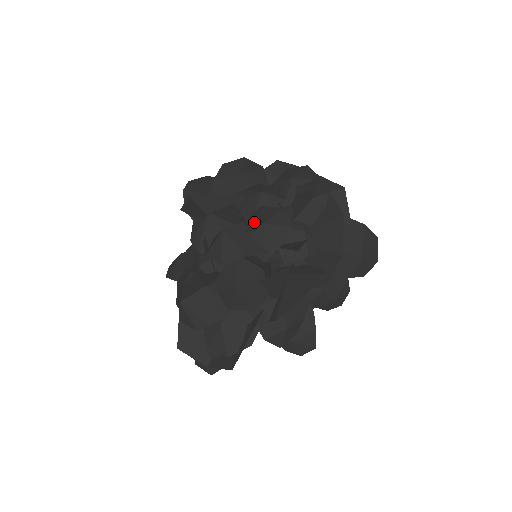
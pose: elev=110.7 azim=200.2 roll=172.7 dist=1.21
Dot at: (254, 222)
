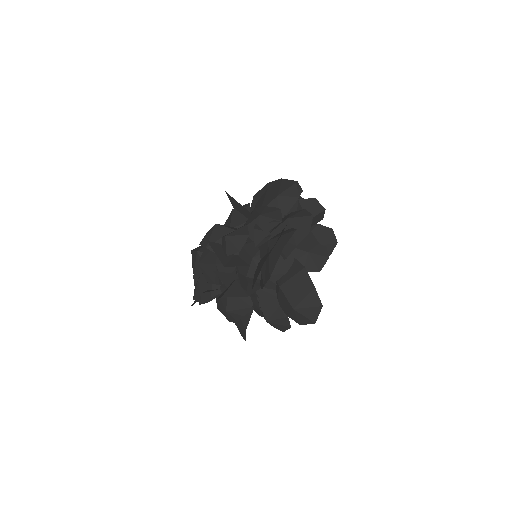
Dot at: (232, 231)
